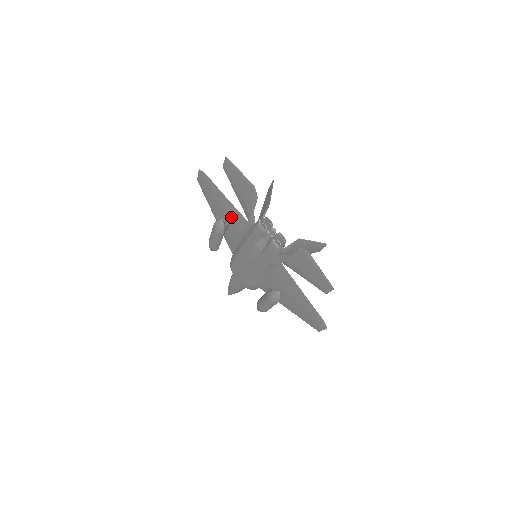
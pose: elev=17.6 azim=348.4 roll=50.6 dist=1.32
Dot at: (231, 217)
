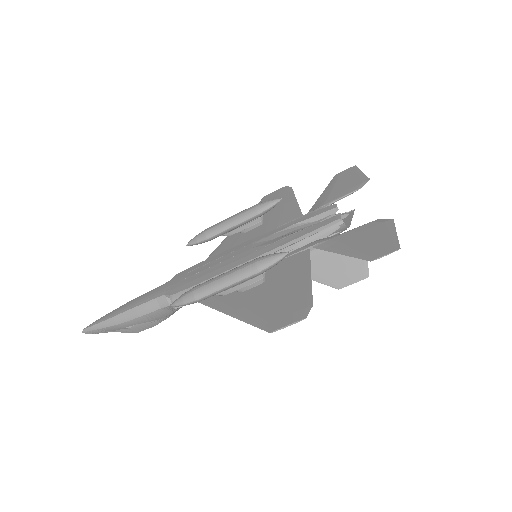
Dot at: (276, 217)
